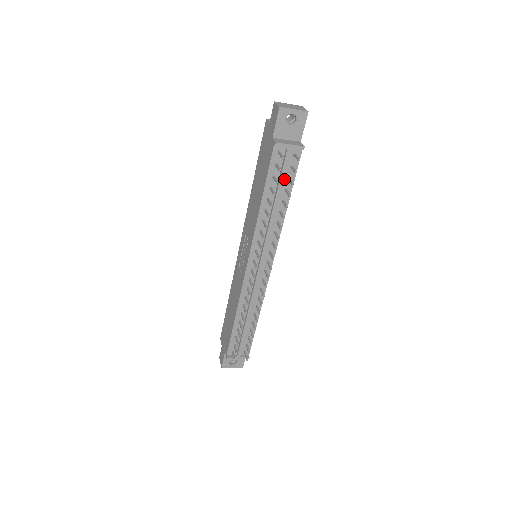
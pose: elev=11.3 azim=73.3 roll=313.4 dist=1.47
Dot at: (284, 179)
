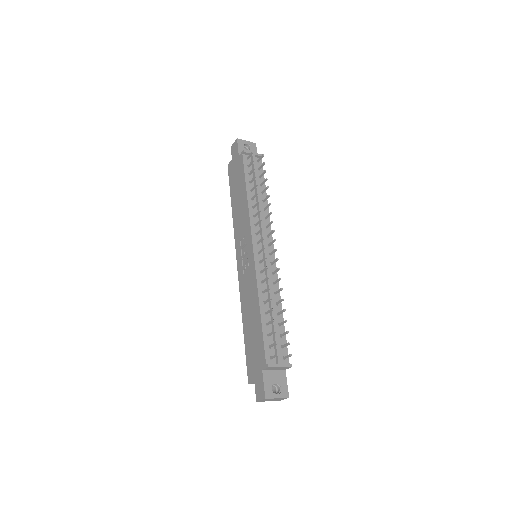
Dot at: (257, 178)
